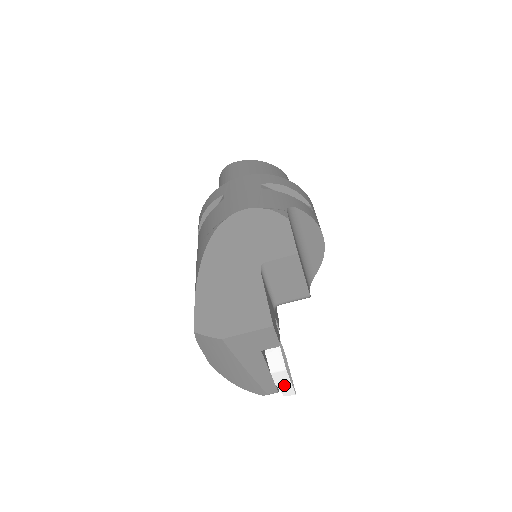
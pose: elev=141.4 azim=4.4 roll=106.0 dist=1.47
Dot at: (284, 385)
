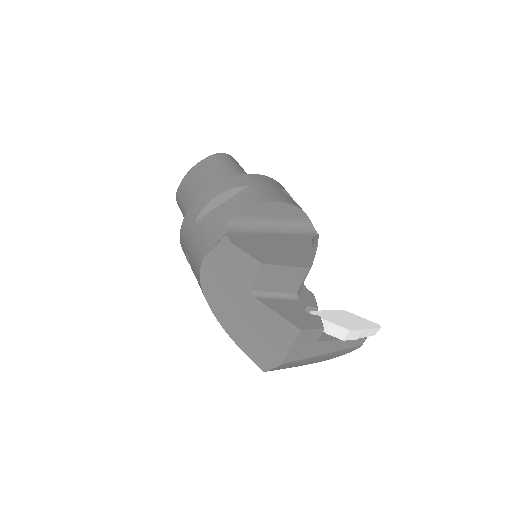
Dot at: (364, 334)
